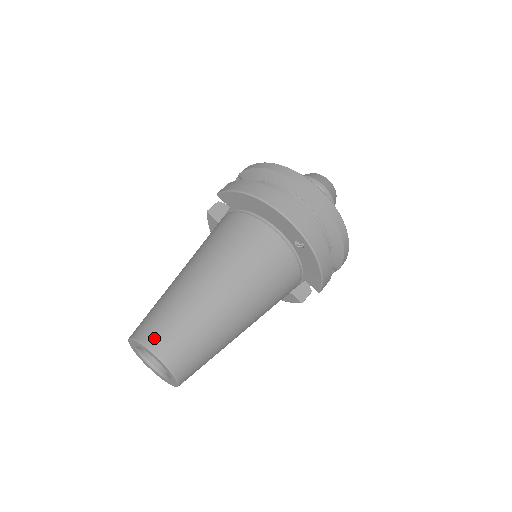
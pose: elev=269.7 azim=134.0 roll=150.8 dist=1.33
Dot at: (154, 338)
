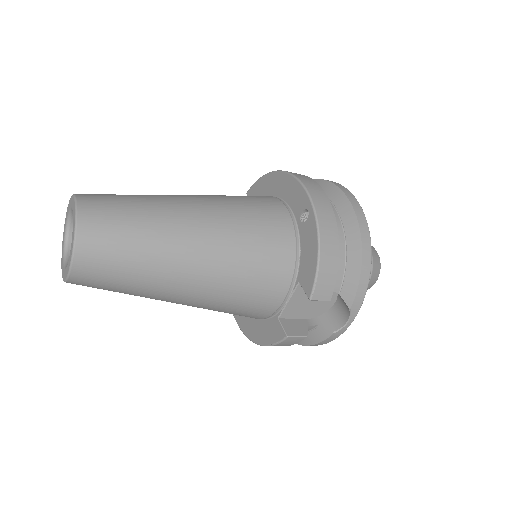
Dot at: (89, 194)
